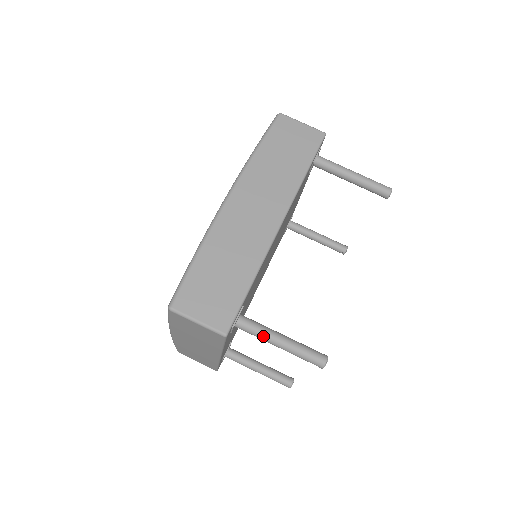
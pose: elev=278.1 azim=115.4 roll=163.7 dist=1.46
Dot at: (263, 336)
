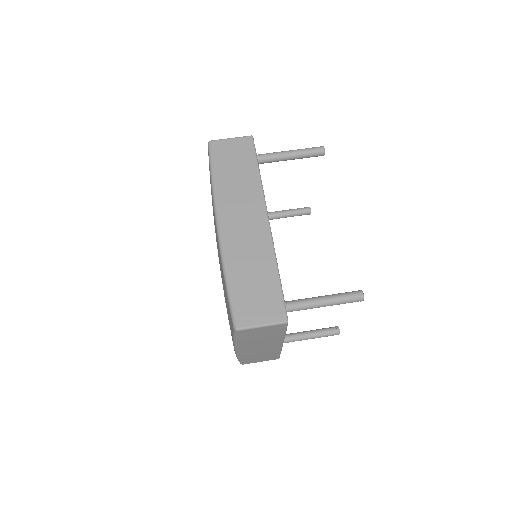
Dot at: (310, 306)
